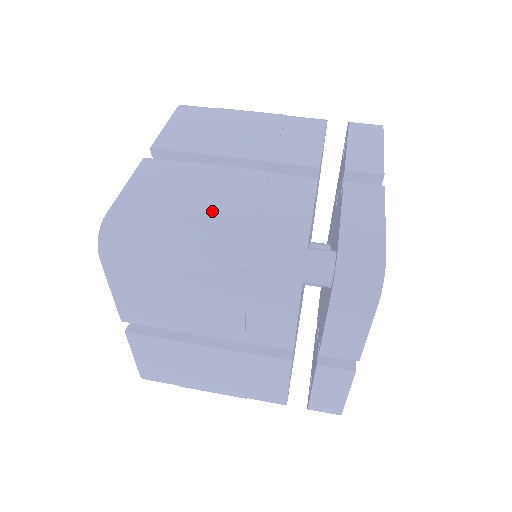
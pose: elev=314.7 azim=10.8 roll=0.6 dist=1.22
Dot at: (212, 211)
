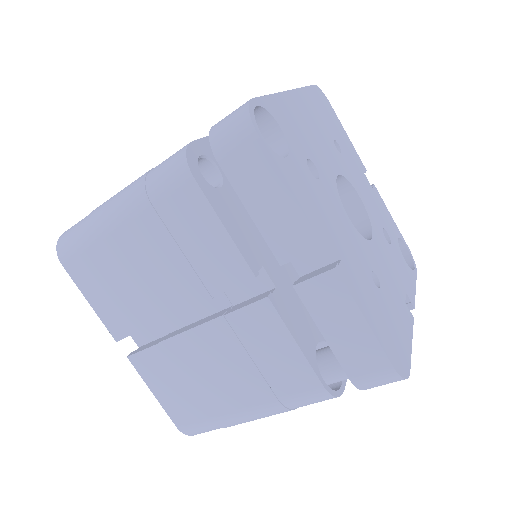
Dot at: (231, 391)
